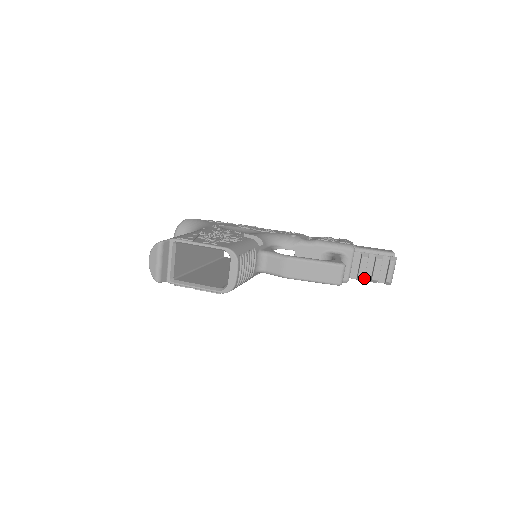
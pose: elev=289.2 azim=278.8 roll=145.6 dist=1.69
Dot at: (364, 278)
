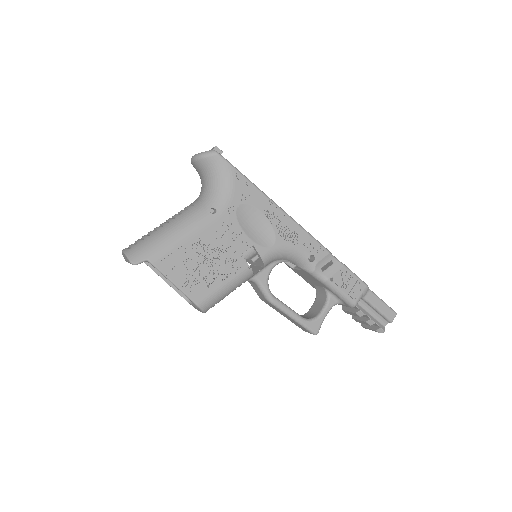
Dot at: occluded
